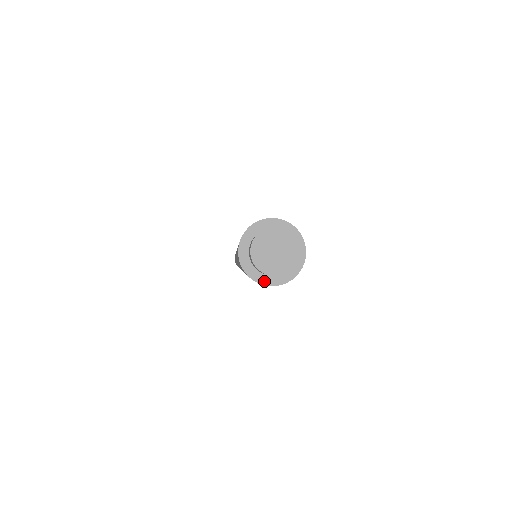
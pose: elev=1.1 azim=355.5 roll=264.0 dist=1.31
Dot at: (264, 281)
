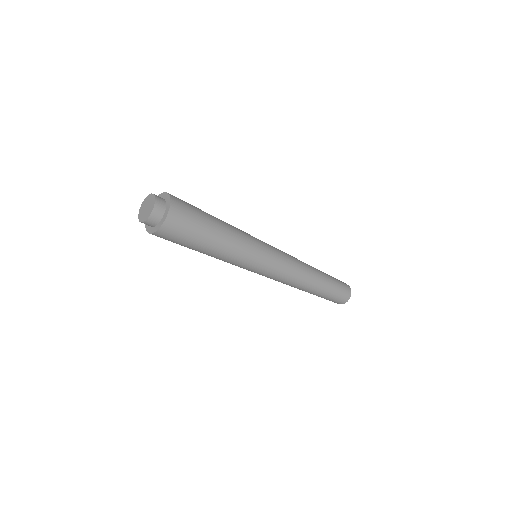
Dot at: (154, 230)
